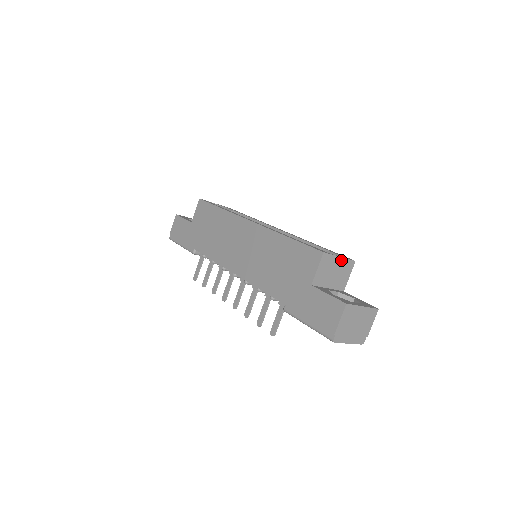
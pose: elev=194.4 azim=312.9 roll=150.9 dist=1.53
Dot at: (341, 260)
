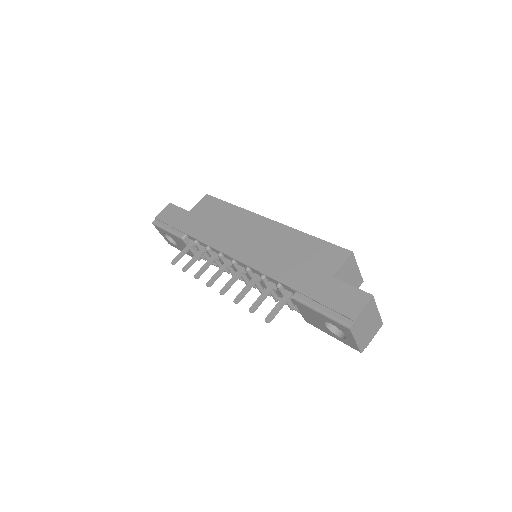
Dot at: (357, 271)
